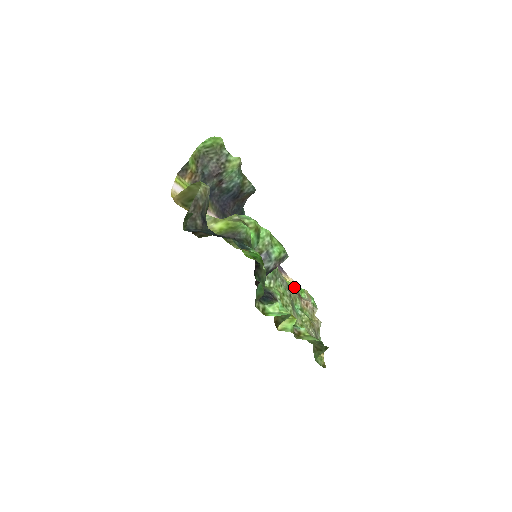
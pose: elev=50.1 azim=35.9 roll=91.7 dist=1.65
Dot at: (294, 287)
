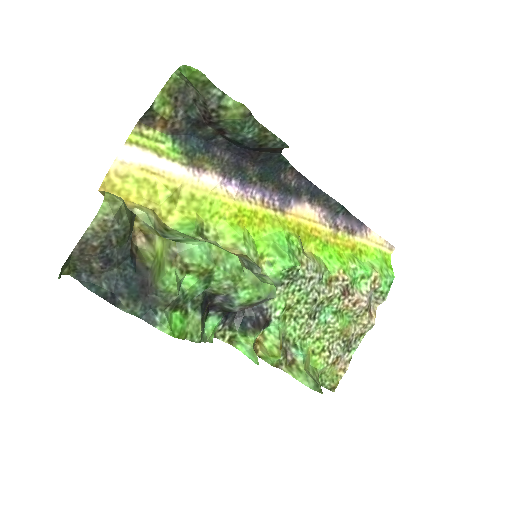
Dot at: (341, 278)
